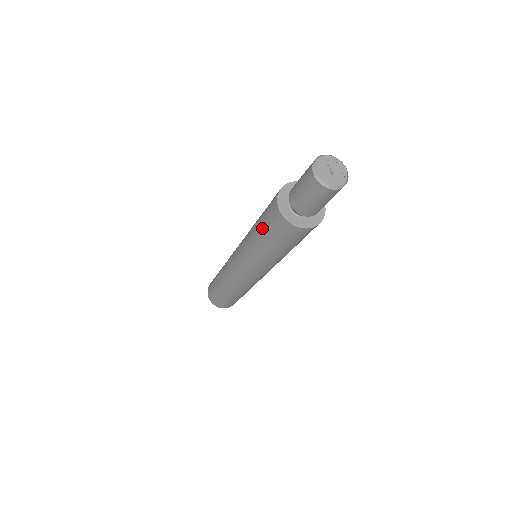
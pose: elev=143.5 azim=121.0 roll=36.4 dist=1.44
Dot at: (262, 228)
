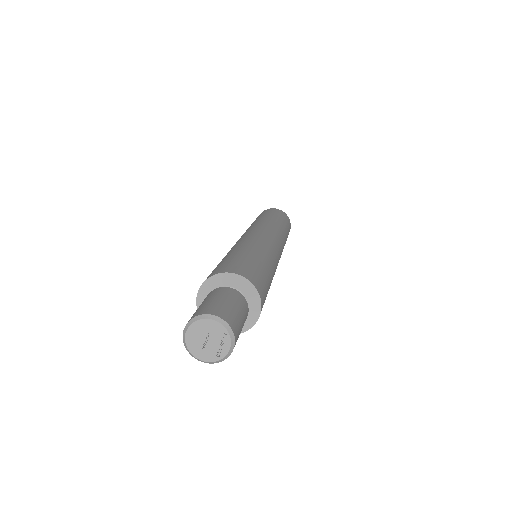
Dot at: occluded
